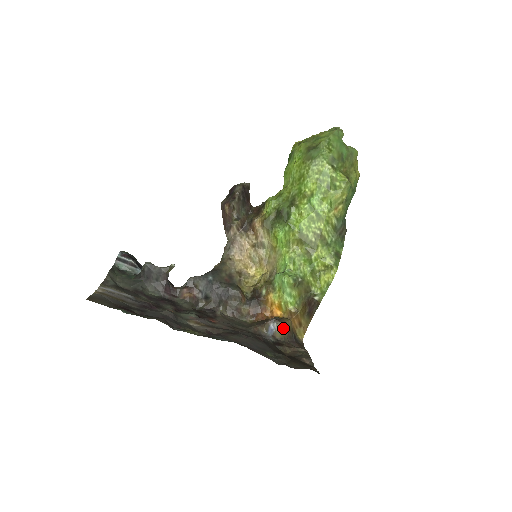
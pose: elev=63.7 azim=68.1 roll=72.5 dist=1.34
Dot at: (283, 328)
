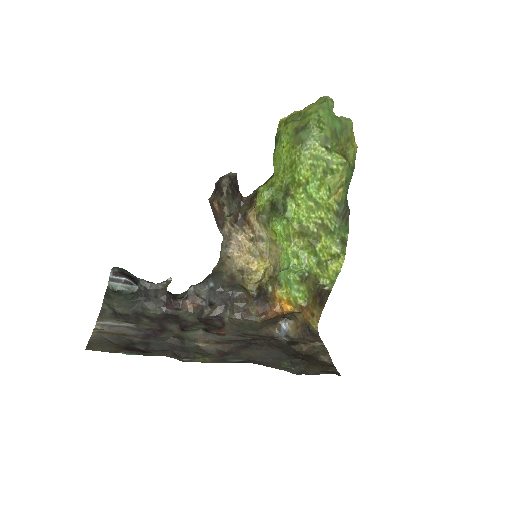
Dot at: (296, 326)
